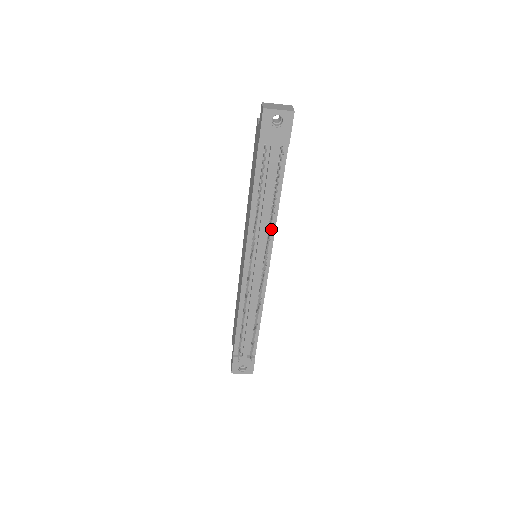
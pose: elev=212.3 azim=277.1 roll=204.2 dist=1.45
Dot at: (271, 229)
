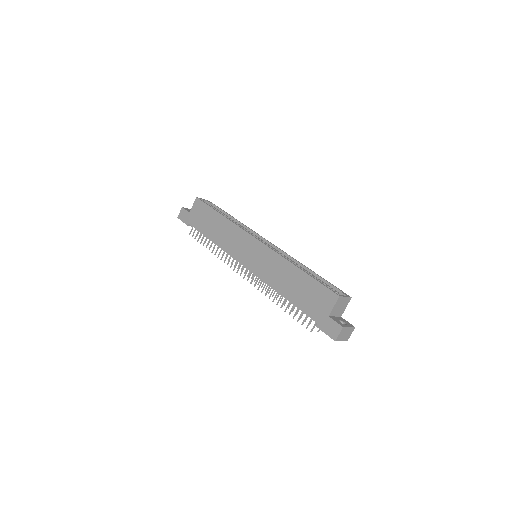
Dot at: occluded
